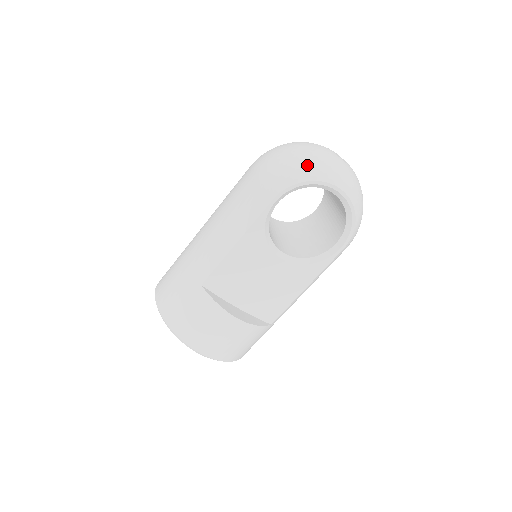
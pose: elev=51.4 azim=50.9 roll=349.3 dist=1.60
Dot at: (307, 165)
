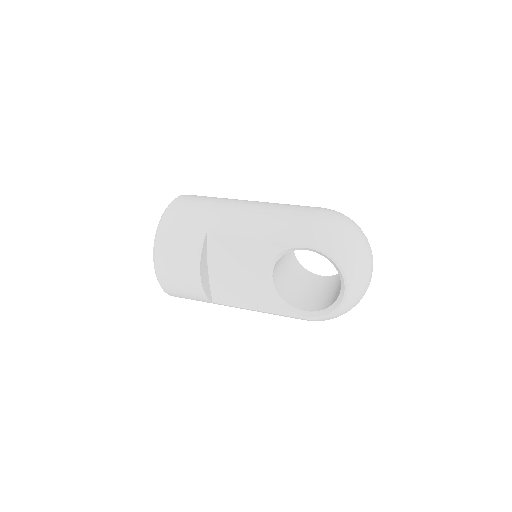
Dot at: (349, 253)
